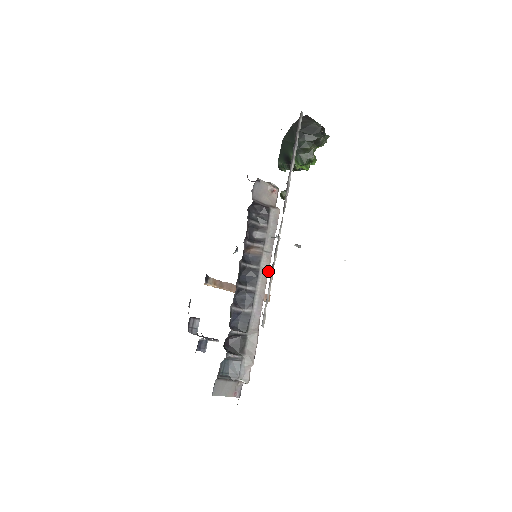
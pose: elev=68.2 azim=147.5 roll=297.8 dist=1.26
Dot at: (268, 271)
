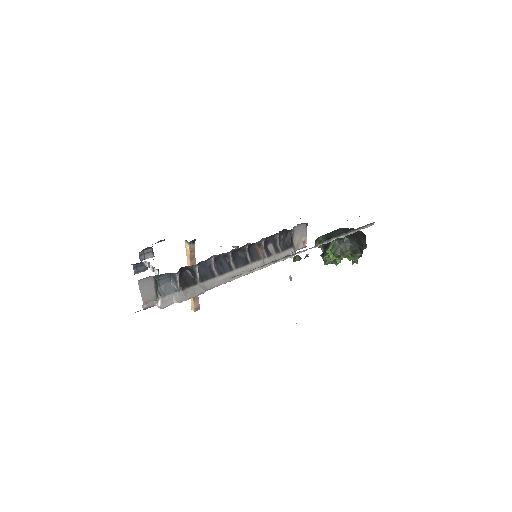
Dot at: (252, 272)
